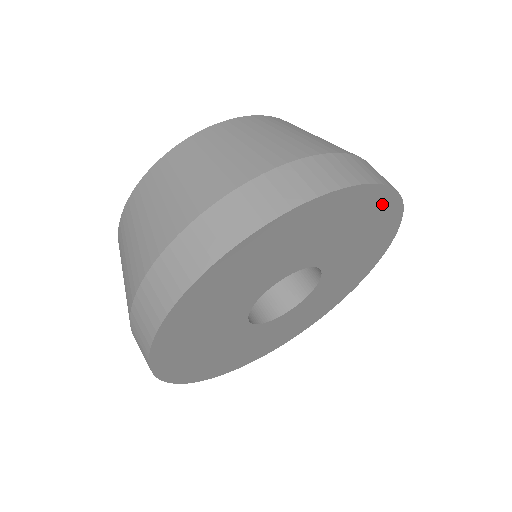
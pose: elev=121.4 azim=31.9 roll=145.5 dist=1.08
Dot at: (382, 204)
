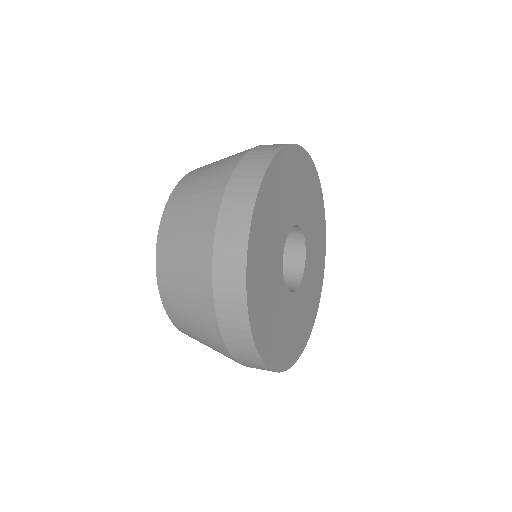
Dot at: (297, 158)
